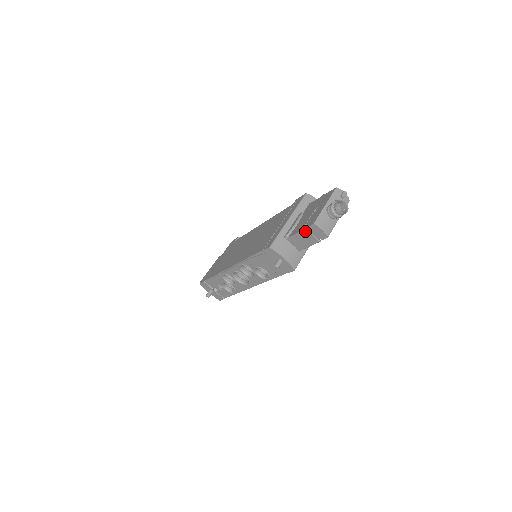
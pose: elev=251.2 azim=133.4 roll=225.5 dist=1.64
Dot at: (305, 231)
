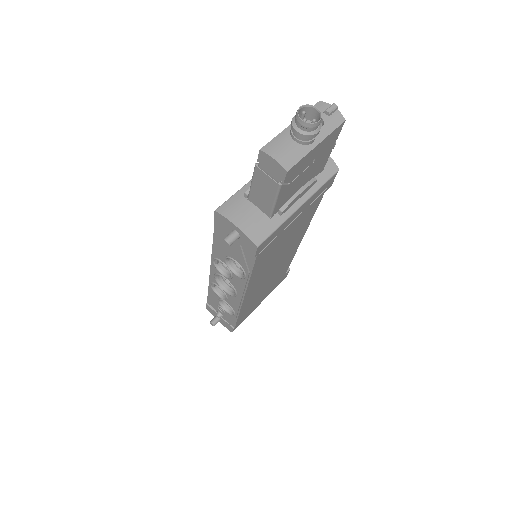
Dot at: (256, 170)
